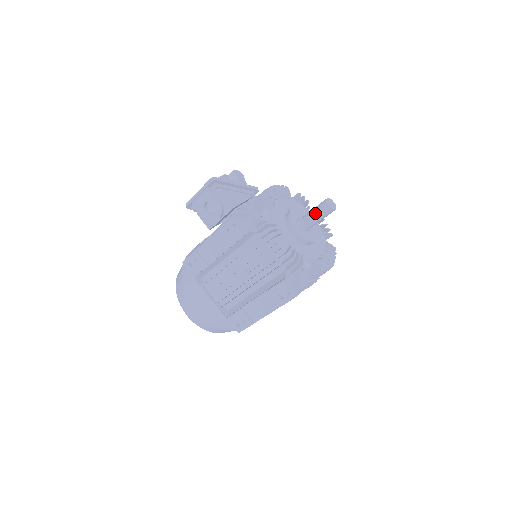
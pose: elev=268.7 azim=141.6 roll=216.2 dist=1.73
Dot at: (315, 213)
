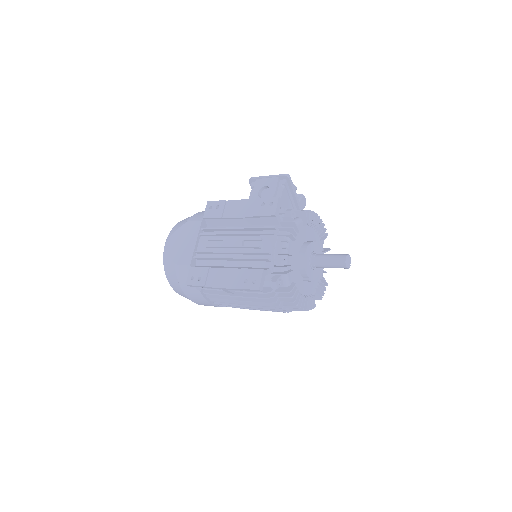
Dot at: (331, 256)
